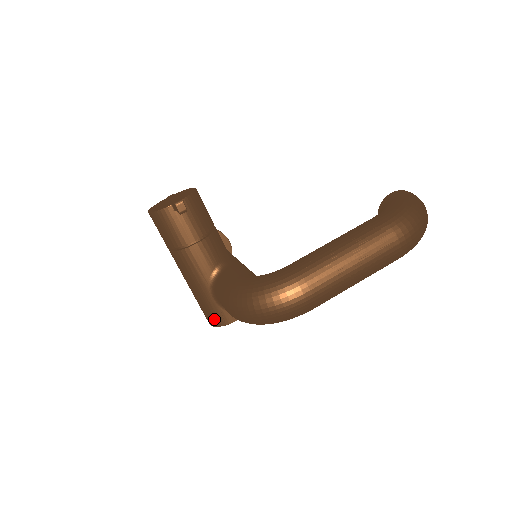
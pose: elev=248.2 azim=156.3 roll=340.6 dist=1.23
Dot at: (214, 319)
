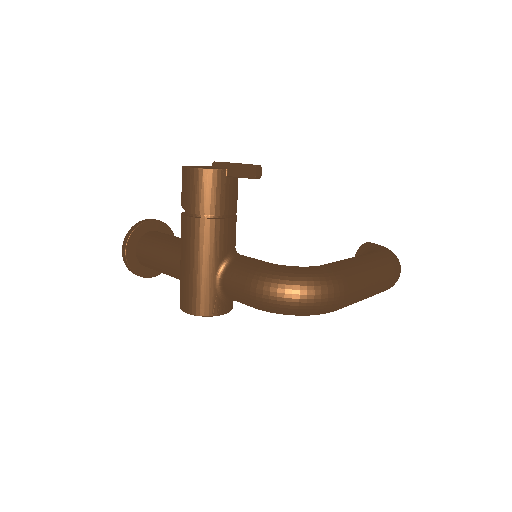
Dot at: (203, 306)
